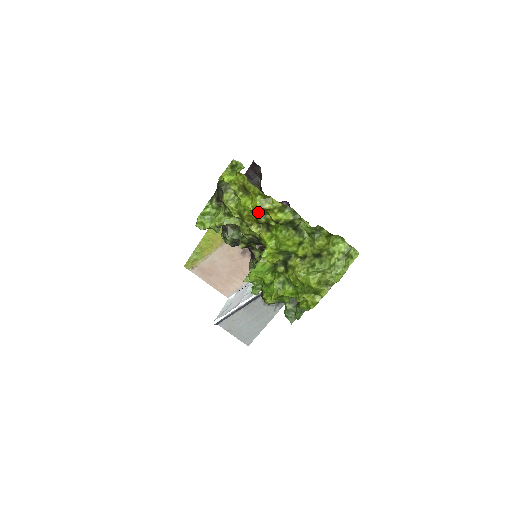
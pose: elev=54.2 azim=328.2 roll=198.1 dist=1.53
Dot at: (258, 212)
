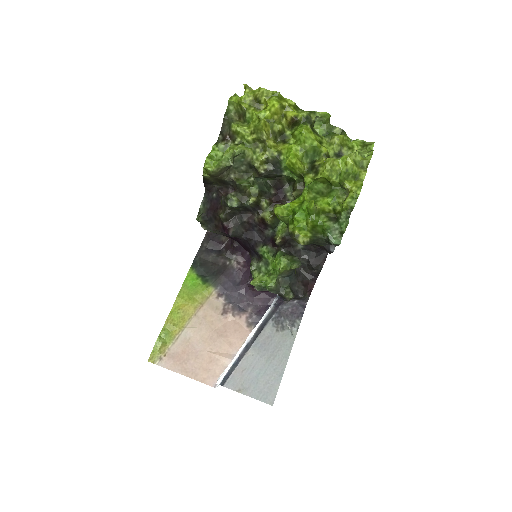
Dot at: (274, 119)
